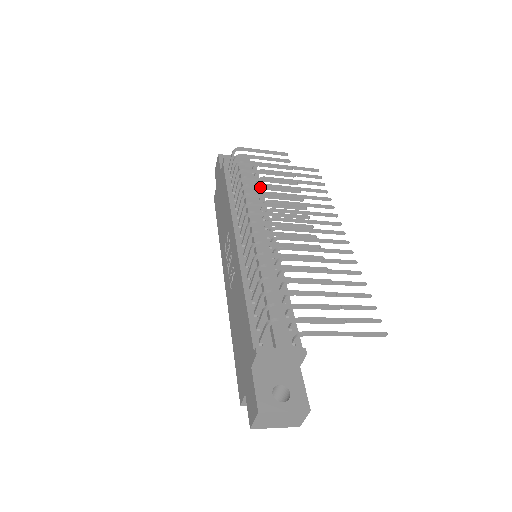
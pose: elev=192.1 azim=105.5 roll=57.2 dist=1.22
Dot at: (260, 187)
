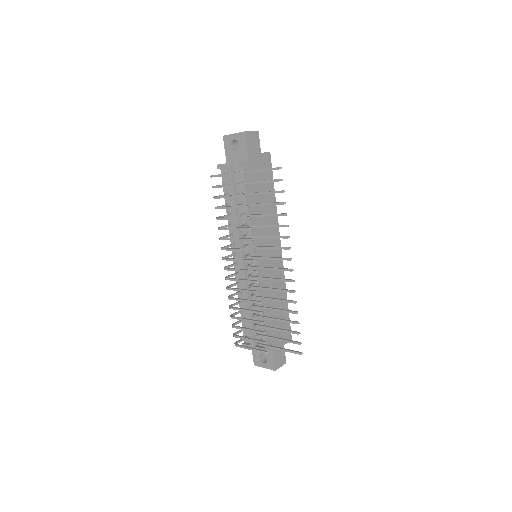
Dot at: occluded
